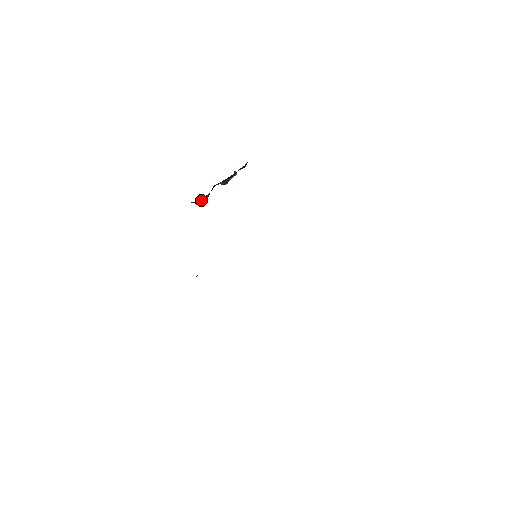
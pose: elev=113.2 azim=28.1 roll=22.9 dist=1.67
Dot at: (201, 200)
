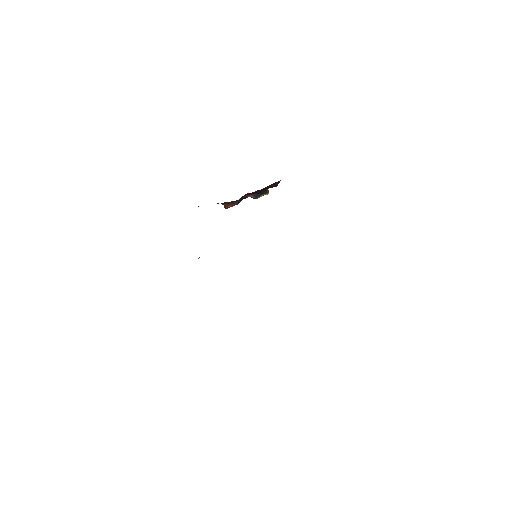
Dot at: (230, 205)
